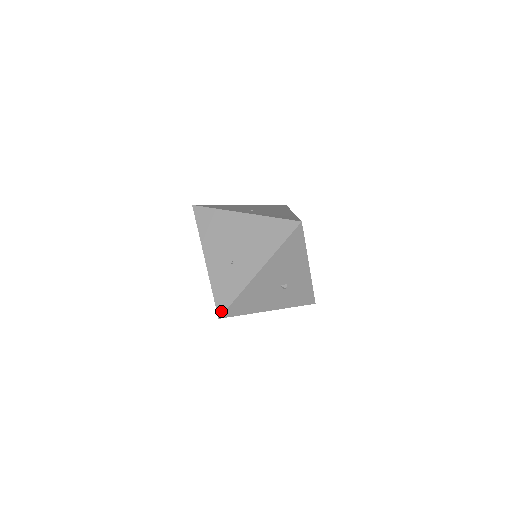
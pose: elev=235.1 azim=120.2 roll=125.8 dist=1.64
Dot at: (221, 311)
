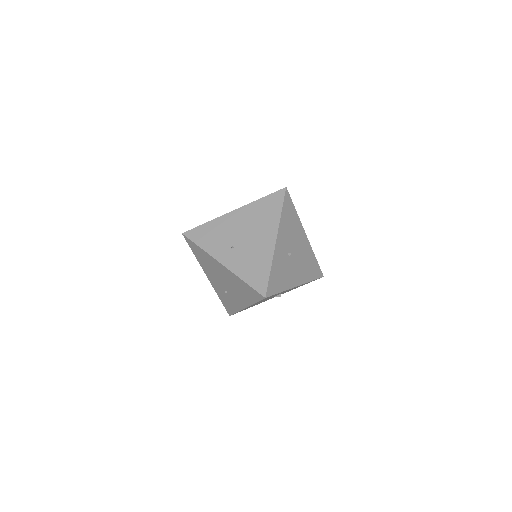
Dot at: (229, 313)
